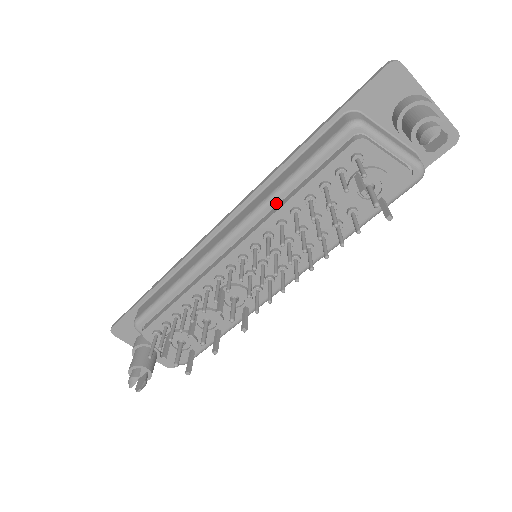
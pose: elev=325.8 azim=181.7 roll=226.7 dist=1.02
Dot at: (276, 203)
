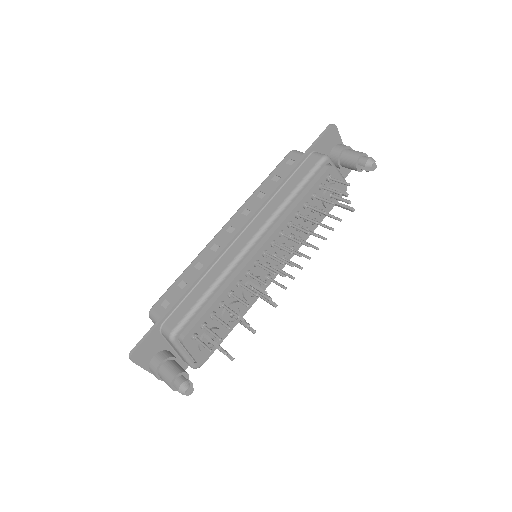
Dot at: (285, 210)
